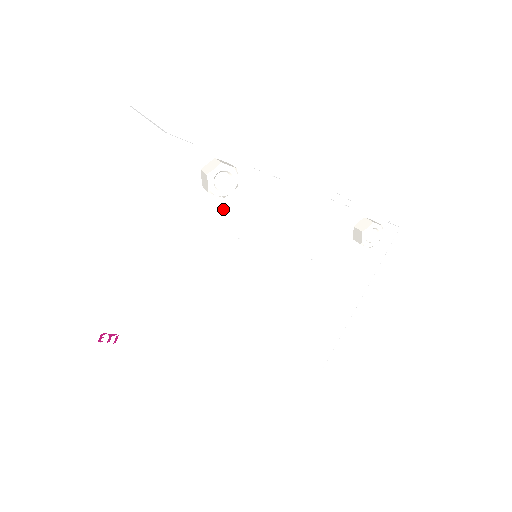
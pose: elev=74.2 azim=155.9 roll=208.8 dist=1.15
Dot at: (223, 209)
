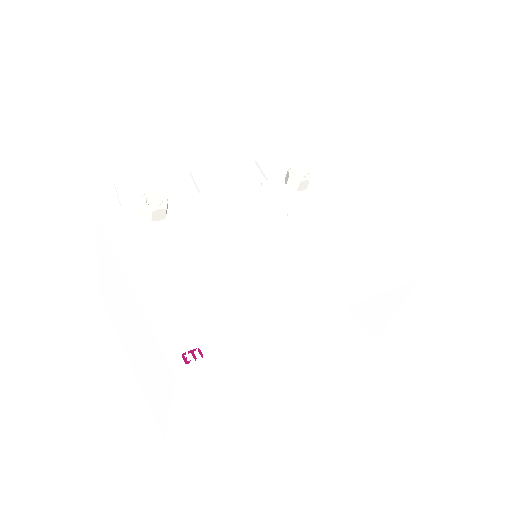
Dot at: (180, 225)
